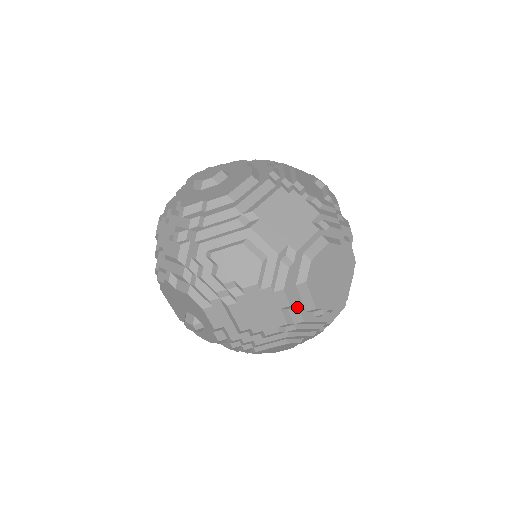
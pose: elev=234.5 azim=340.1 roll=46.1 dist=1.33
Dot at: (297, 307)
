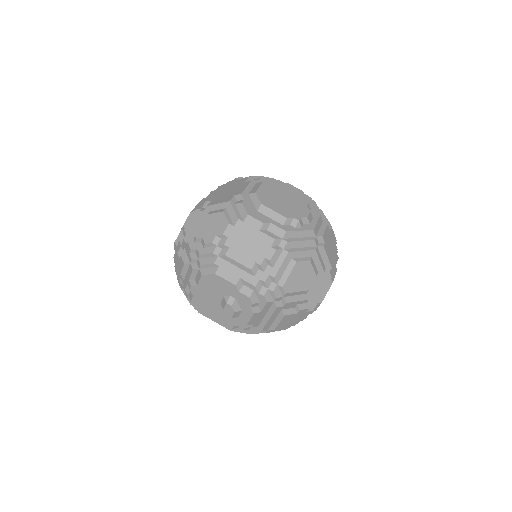
Dot at: (271, 224)
